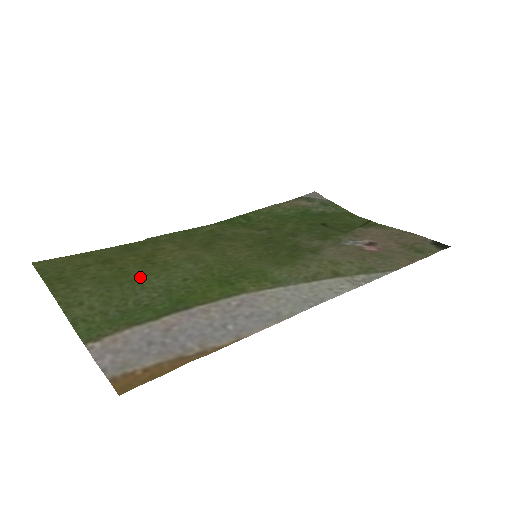
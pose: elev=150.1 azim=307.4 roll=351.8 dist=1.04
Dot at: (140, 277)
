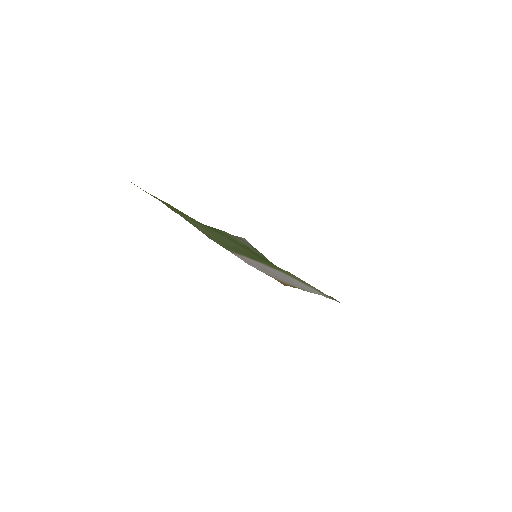
Dot at: (212, 230)
